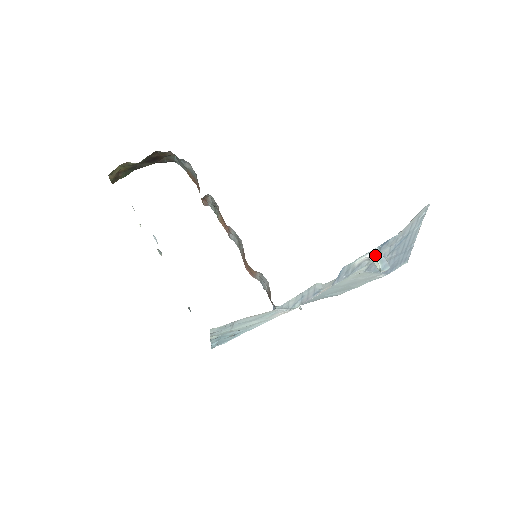
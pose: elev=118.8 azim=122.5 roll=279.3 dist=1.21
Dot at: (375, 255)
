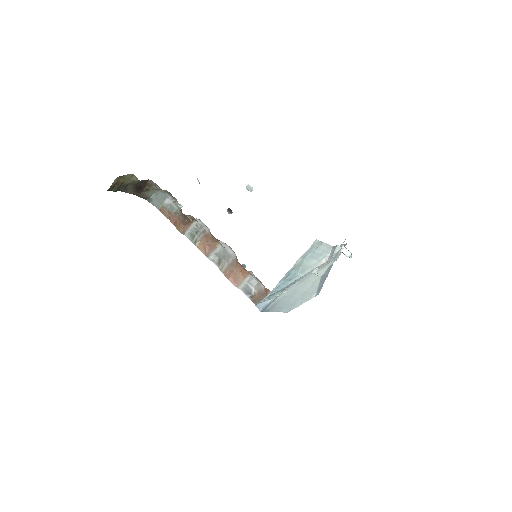
Dot at: (345, 248)
